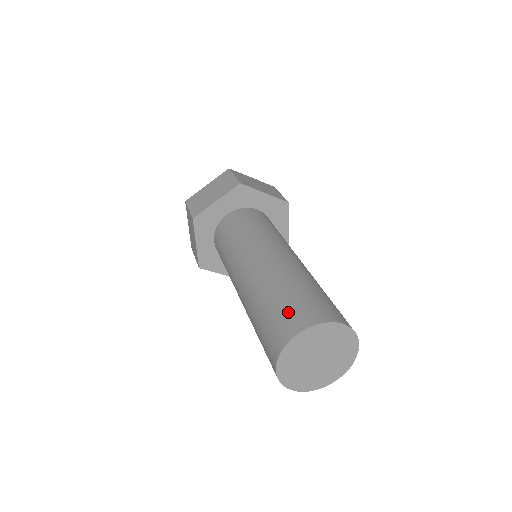
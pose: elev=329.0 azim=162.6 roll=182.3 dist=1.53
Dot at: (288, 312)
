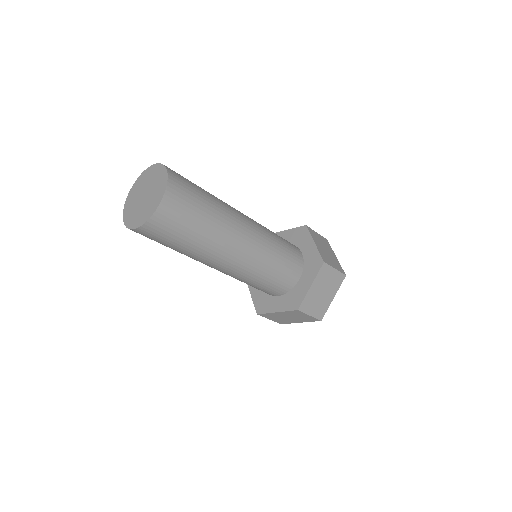
Dot at: occluded
